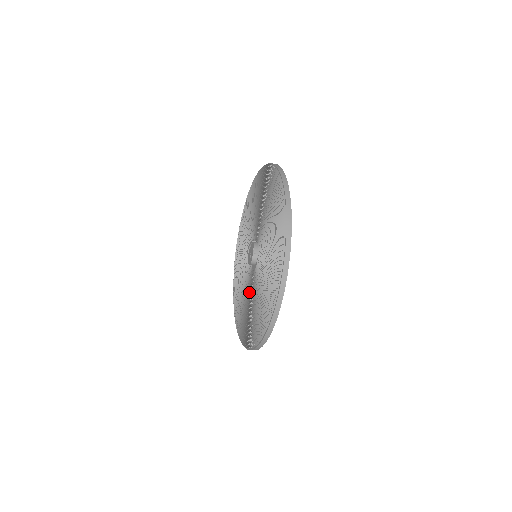
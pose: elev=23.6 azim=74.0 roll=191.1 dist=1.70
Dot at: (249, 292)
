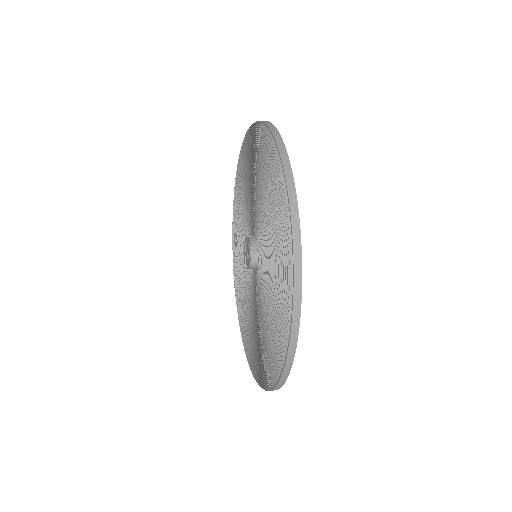
Dot at: (256, 309)
